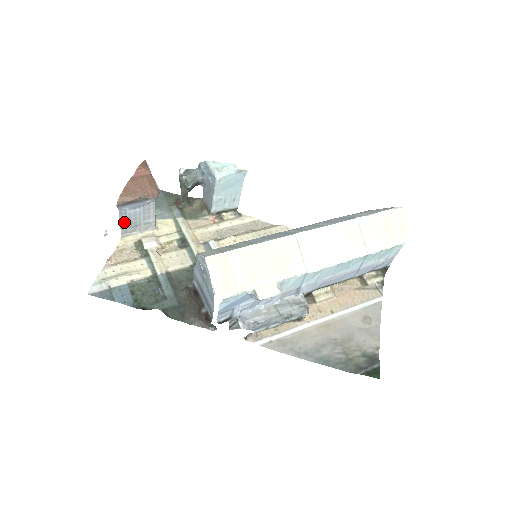
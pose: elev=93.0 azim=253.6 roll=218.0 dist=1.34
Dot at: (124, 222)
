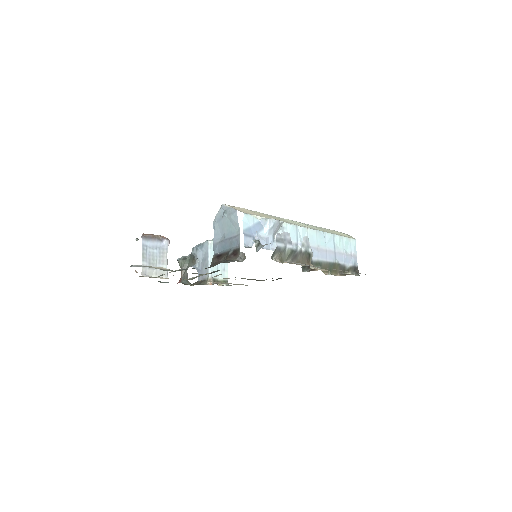
Dot at: (145, 260)
